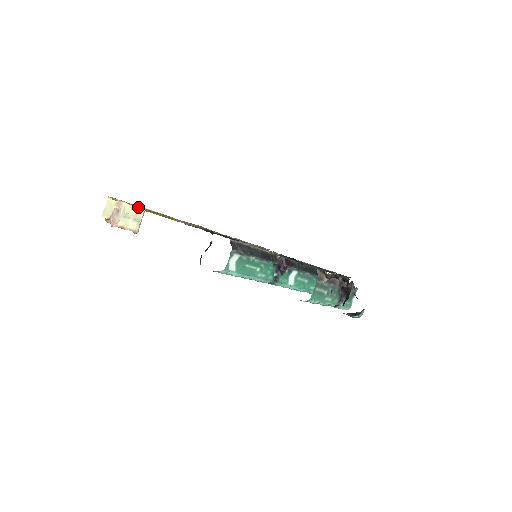
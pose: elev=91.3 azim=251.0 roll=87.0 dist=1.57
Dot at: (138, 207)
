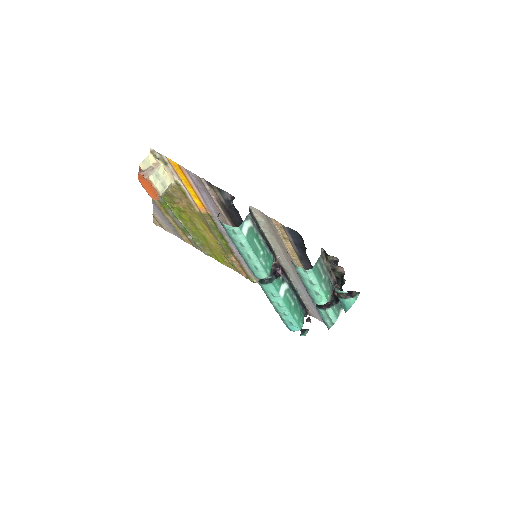
Dot at: (169, 176)
